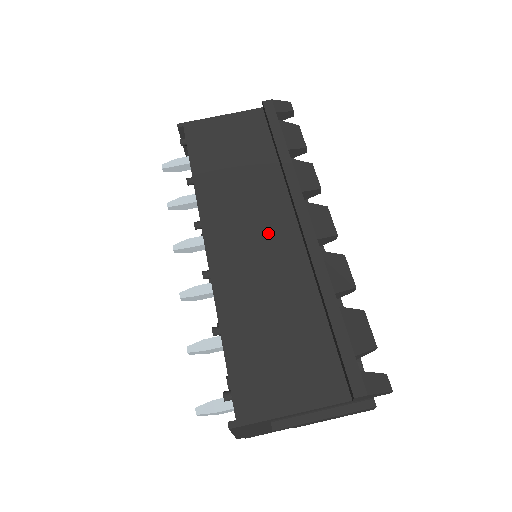
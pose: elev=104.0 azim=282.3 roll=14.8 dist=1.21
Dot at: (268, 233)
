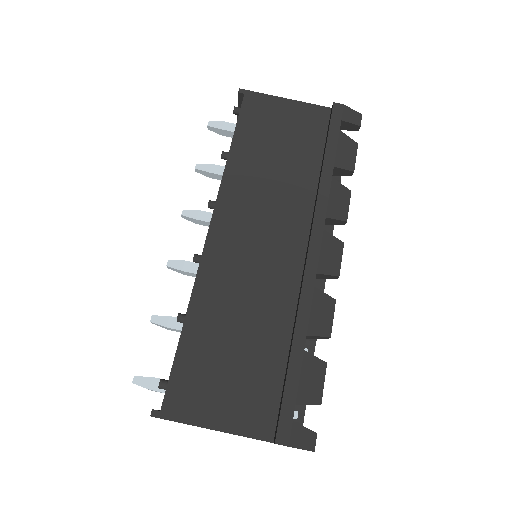
Dot at: (274, 244)
